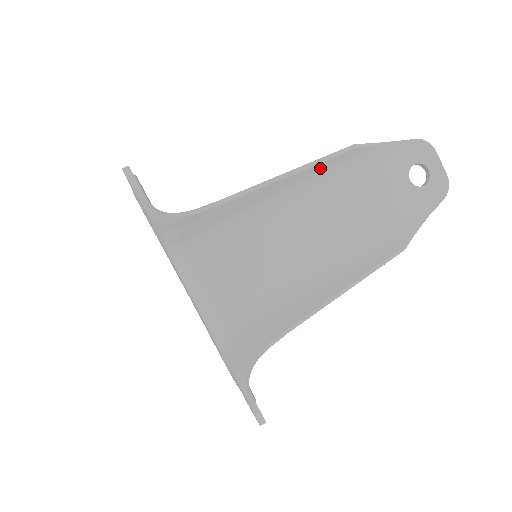
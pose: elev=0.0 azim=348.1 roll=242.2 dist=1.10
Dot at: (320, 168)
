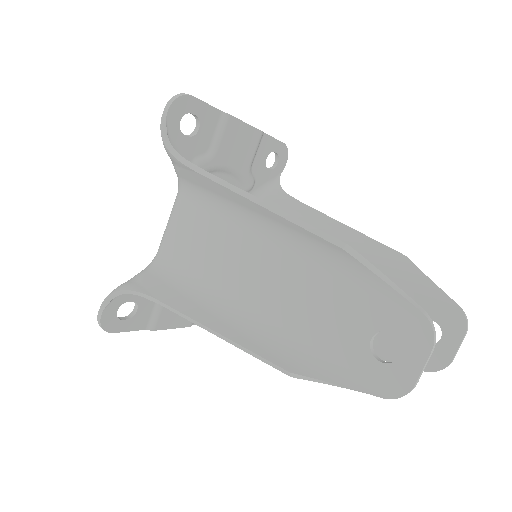
Dot at: (298, 230)
